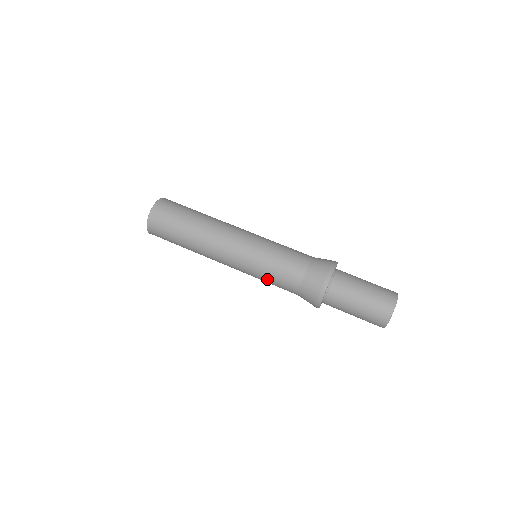
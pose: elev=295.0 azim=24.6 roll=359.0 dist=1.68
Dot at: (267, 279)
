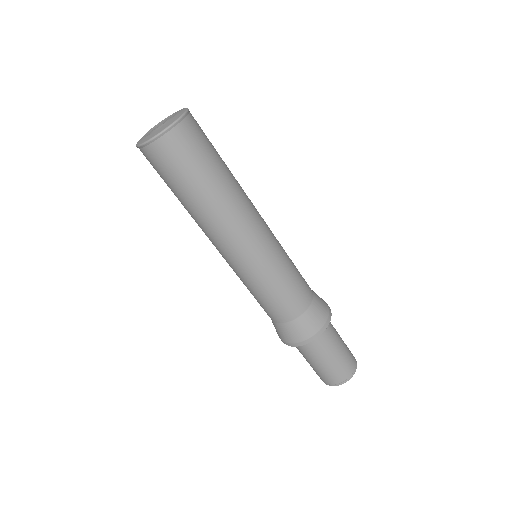
Dot at: occluded
